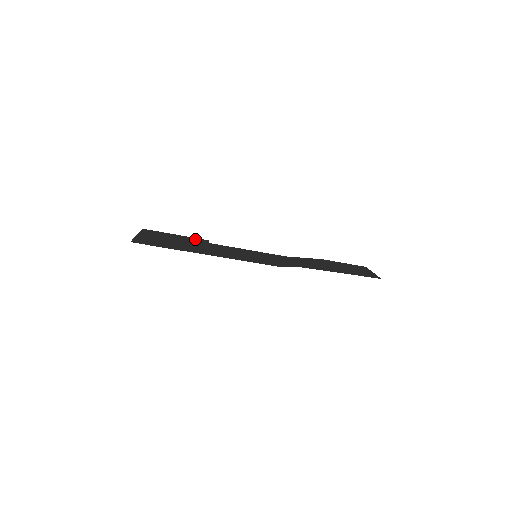
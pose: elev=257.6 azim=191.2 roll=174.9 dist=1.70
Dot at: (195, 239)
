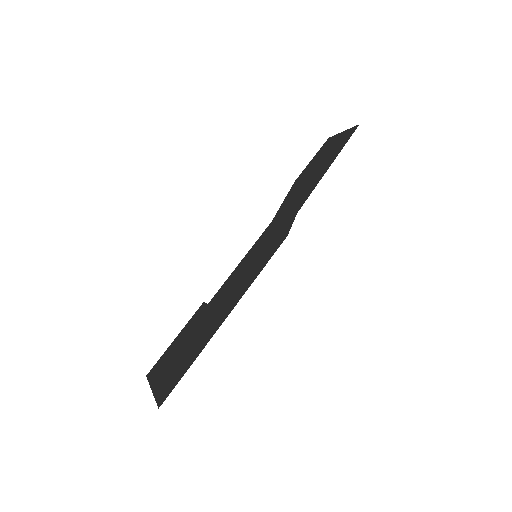
Dot at: (193, 318)
